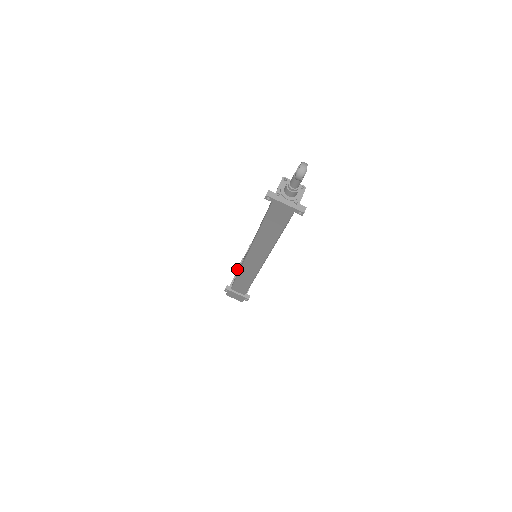
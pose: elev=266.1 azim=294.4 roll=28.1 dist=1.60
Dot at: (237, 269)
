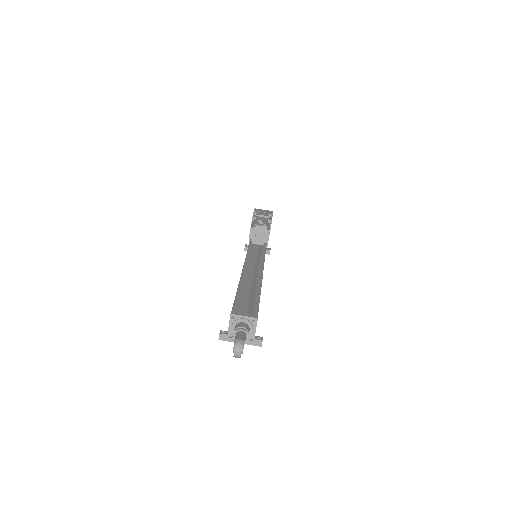
Dot at: occluded
